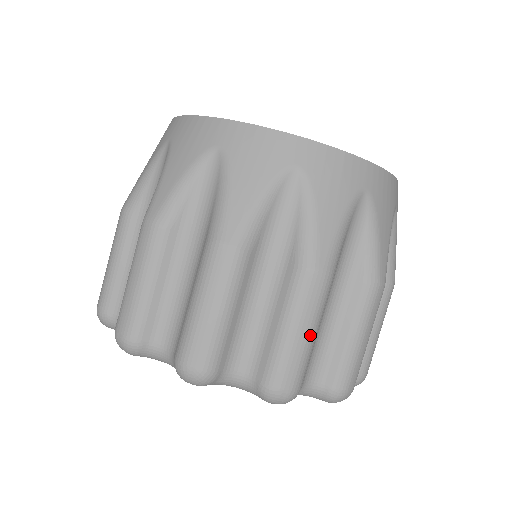
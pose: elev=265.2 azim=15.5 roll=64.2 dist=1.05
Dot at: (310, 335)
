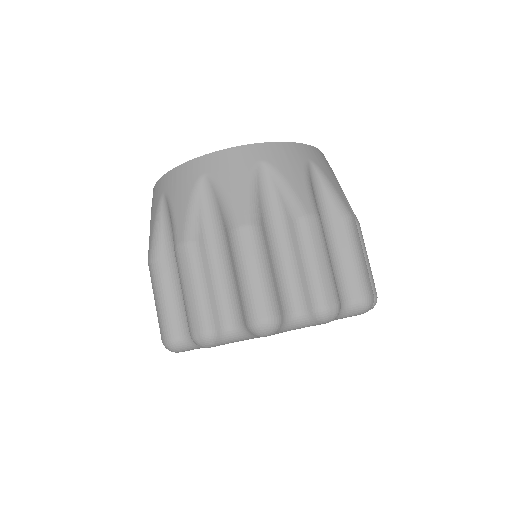
Dot at: (260, 272)
